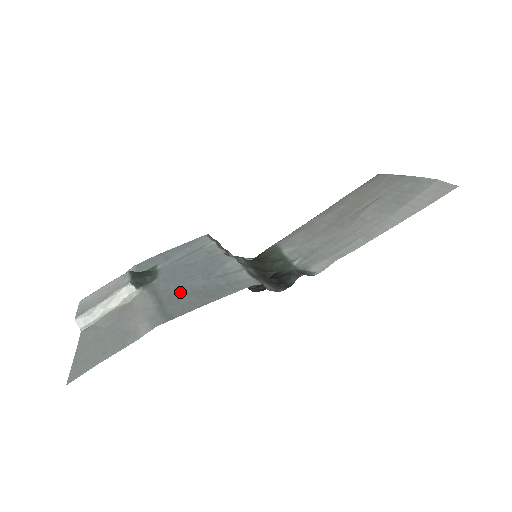
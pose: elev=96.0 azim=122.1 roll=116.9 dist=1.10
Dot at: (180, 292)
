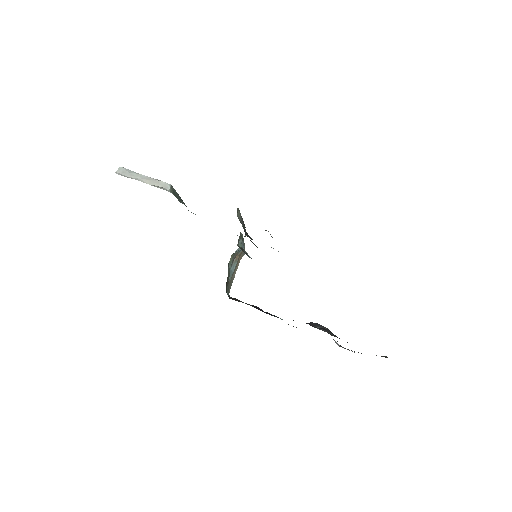
Dot at: occluded
